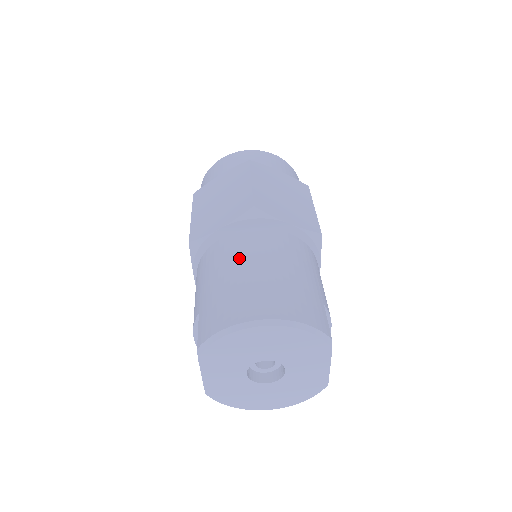
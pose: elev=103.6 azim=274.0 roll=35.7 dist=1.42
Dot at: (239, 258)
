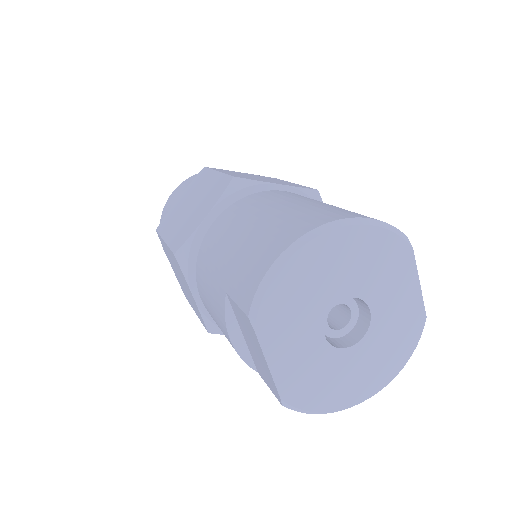
Dot at: (245, 216)
